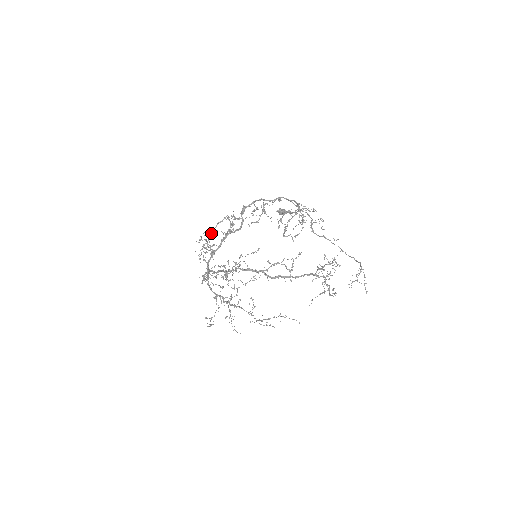
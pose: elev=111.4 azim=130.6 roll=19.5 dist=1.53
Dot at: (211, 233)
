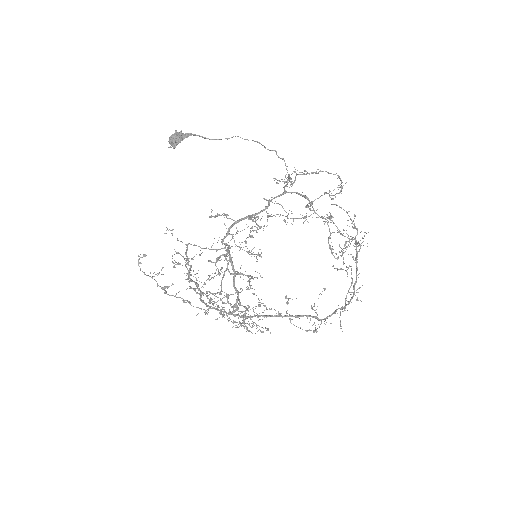
Dot at: occluded
